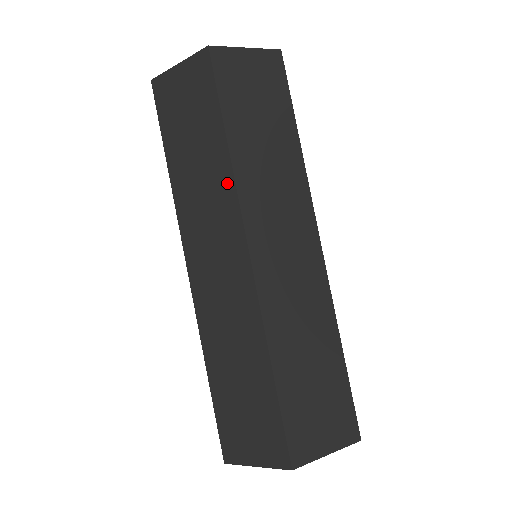
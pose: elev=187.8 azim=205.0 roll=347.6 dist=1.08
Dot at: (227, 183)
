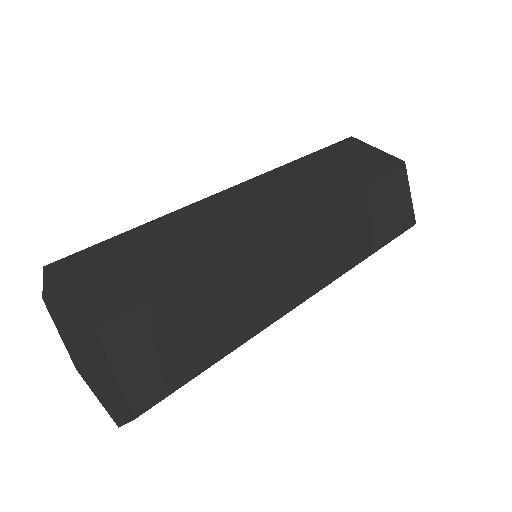
Dot at: occluded
